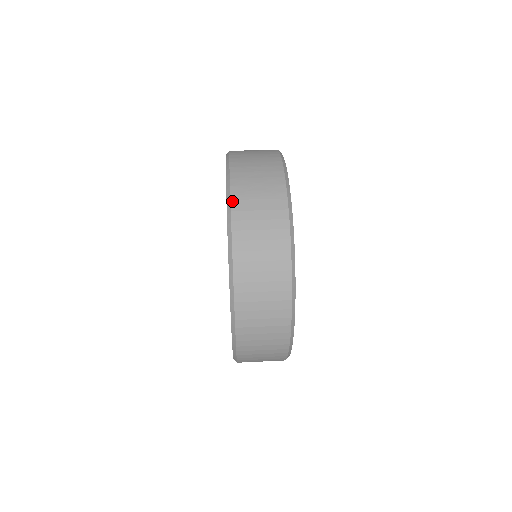
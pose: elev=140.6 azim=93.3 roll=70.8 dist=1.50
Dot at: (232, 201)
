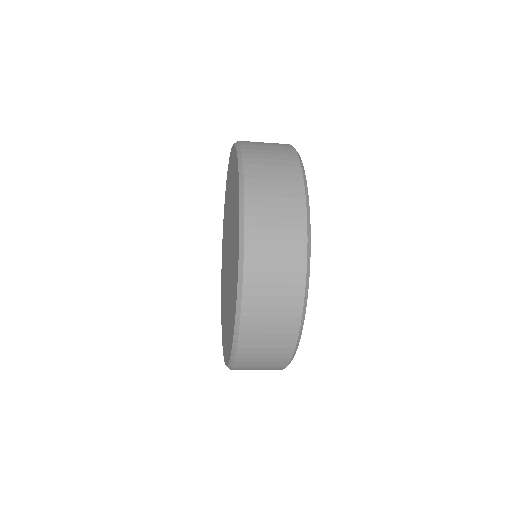
Dot at: (242, 145)
